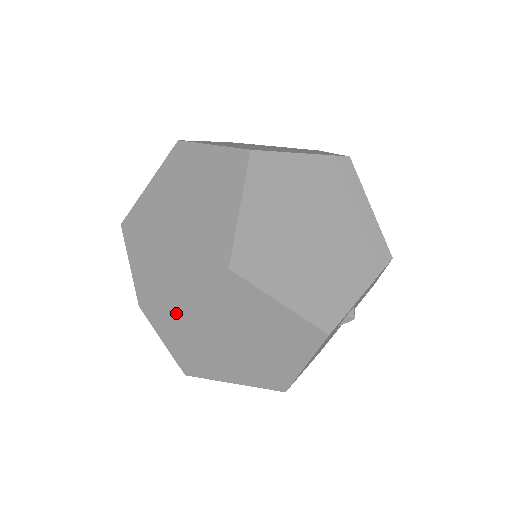
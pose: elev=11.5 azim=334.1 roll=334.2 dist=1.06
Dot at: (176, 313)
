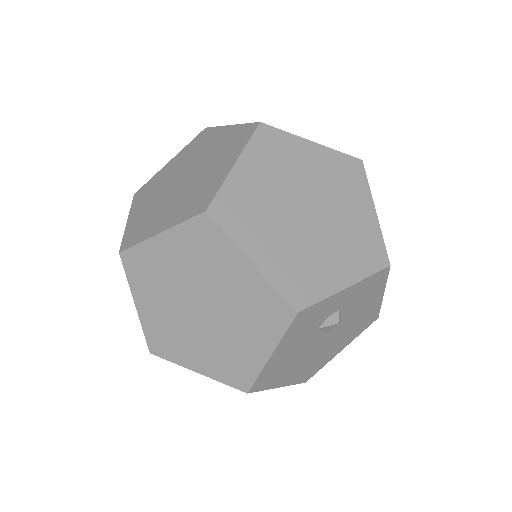
Dot at: (151, 265)
